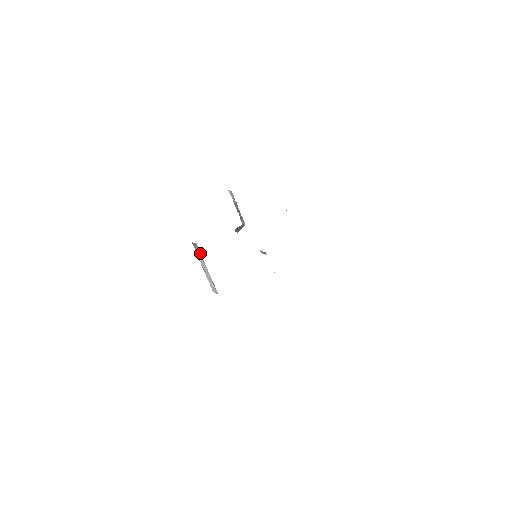
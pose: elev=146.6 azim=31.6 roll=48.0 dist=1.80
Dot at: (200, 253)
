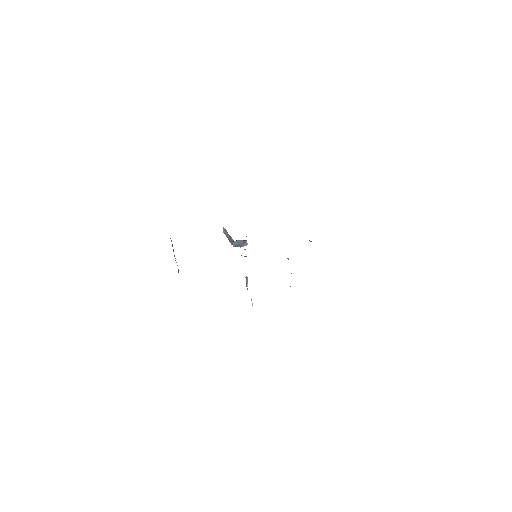
Dot at: occluded
